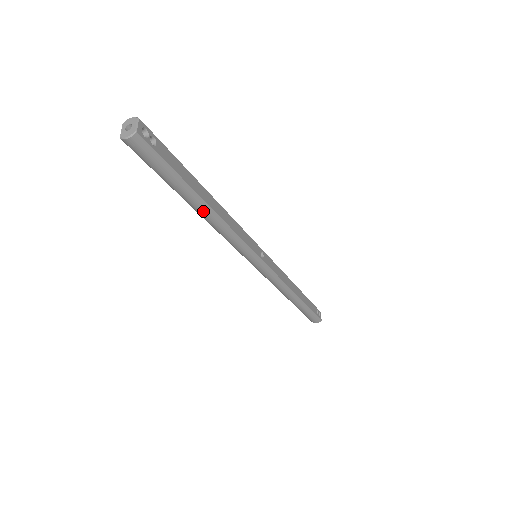
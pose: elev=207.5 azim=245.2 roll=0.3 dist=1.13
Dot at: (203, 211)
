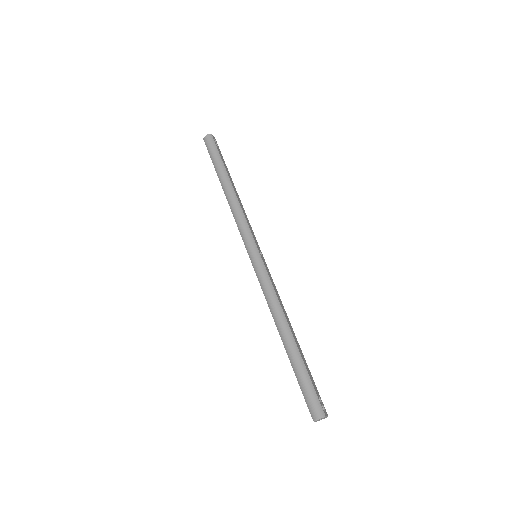
Dot at: (227, 186)
